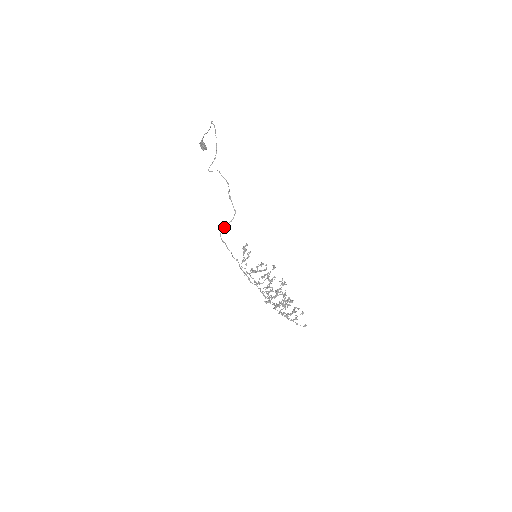
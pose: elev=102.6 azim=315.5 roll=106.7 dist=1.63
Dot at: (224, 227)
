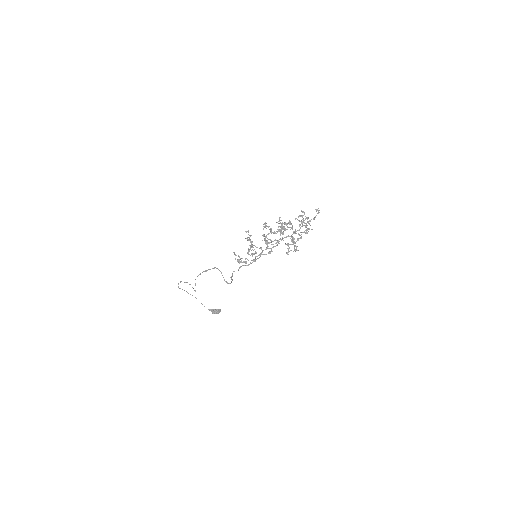
Dot at: occluded
